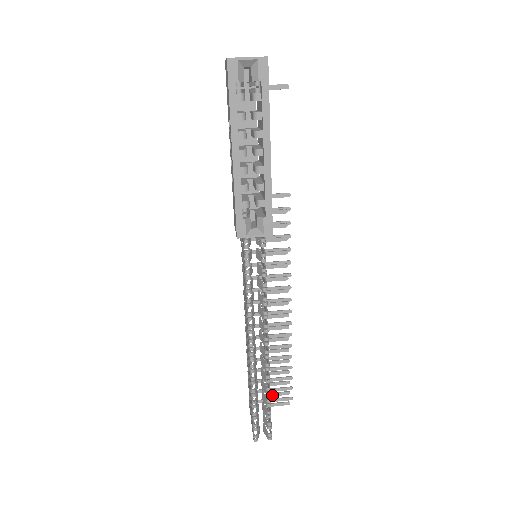
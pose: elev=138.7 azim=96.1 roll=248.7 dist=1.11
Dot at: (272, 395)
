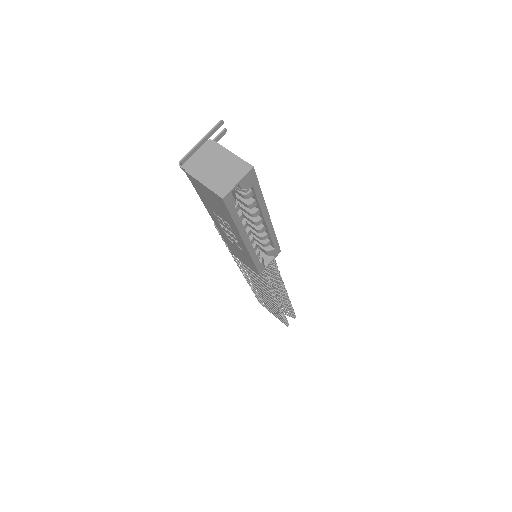
Dot at: occluded
